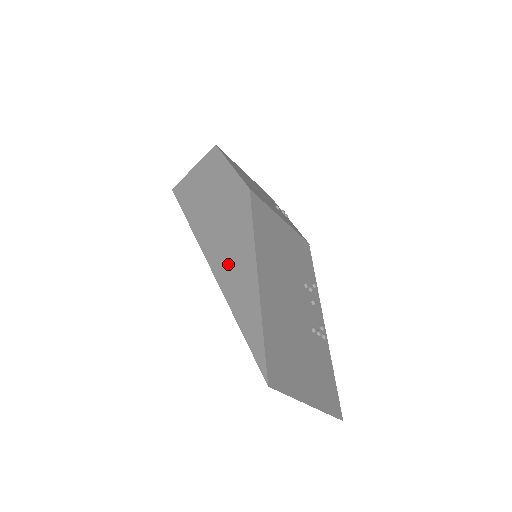
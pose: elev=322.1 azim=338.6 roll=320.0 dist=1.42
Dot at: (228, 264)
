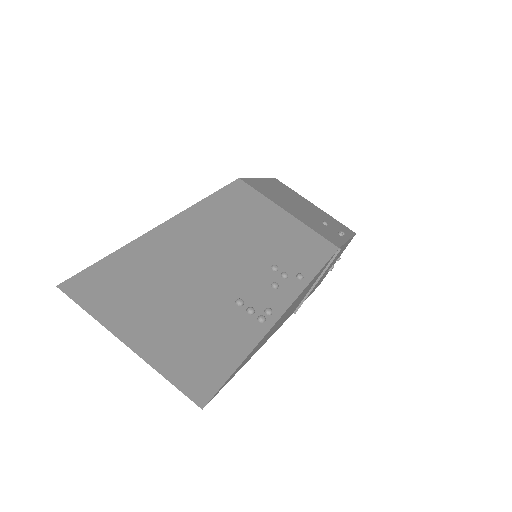
Dot at: occluded
